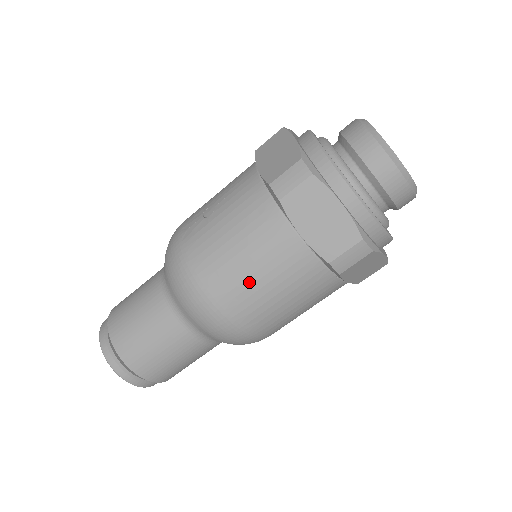
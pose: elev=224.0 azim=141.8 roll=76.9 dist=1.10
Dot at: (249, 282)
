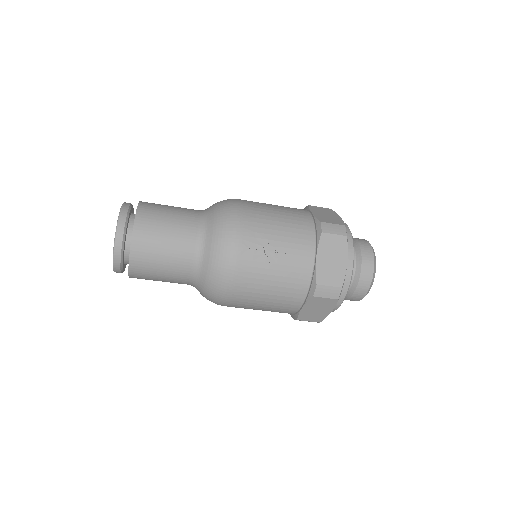
Dot at: (256, 305)
